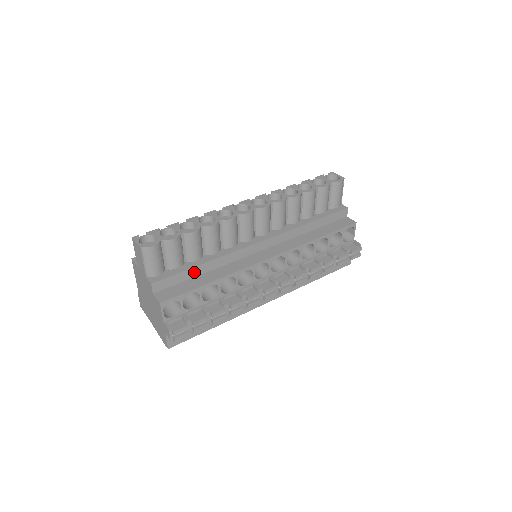
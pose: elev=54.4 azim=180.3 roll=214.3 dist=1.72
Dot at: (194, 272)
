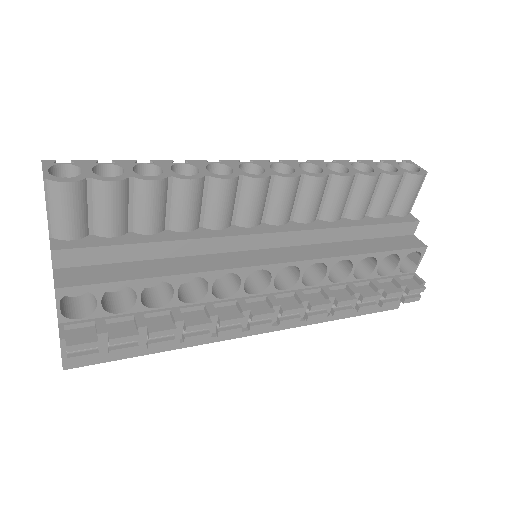
Dot at: (139, 252)
